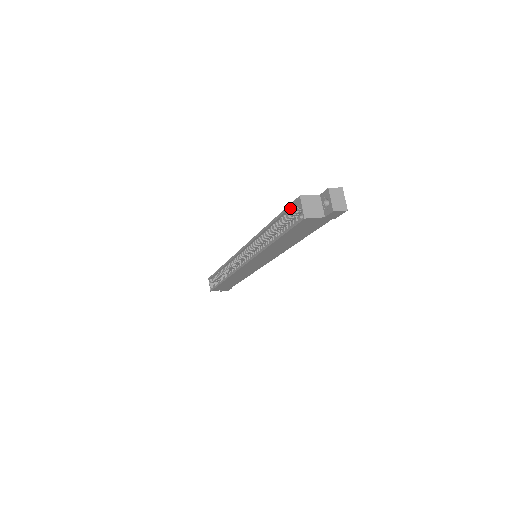
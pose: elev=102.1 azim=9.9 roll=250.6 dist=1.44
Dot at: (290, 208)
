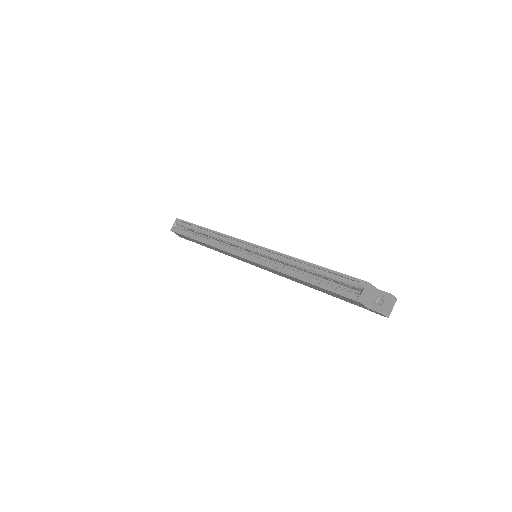
Dot at: (347, 277)
